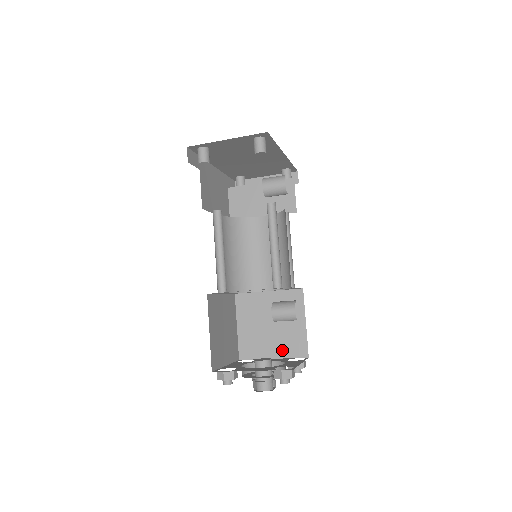
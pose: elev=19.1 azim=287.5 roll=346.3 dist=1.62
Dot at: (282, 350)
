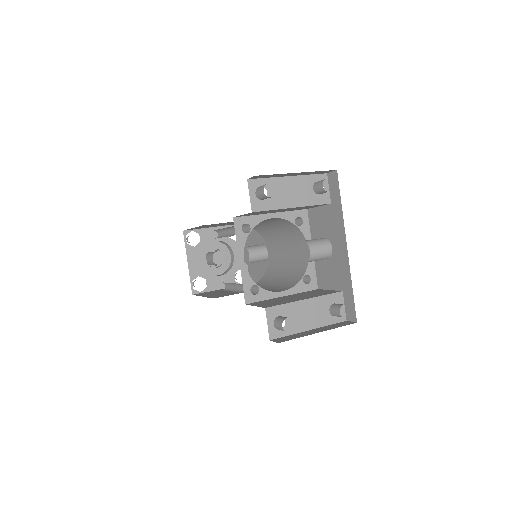
Dot at: occluded
